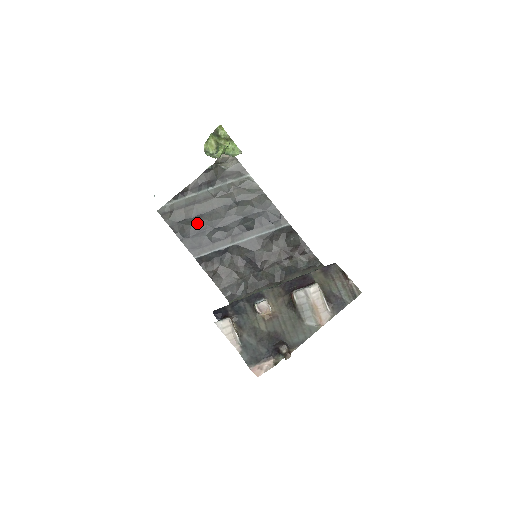
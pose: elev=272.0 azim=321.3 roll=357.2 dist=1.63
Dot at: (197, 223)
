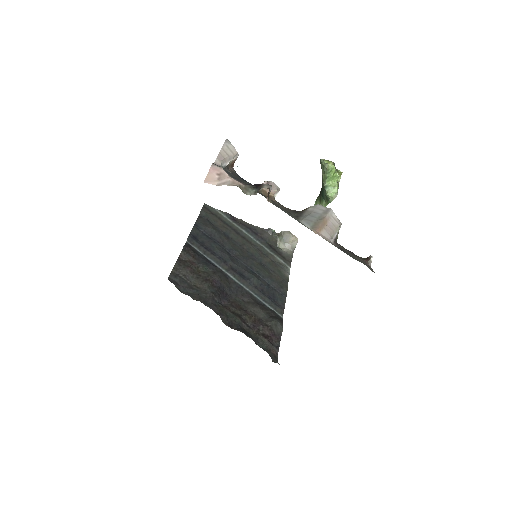
Dot at: (220, 235)
